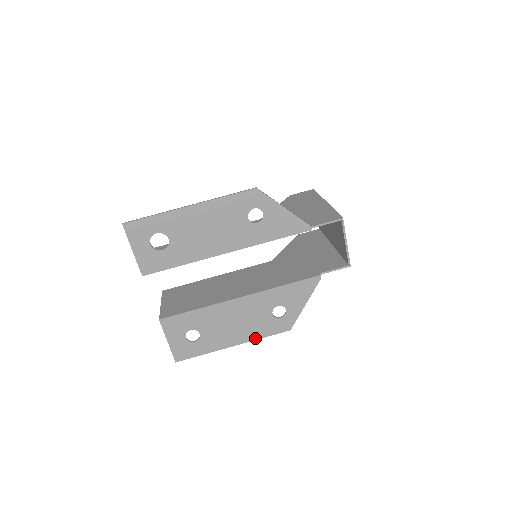
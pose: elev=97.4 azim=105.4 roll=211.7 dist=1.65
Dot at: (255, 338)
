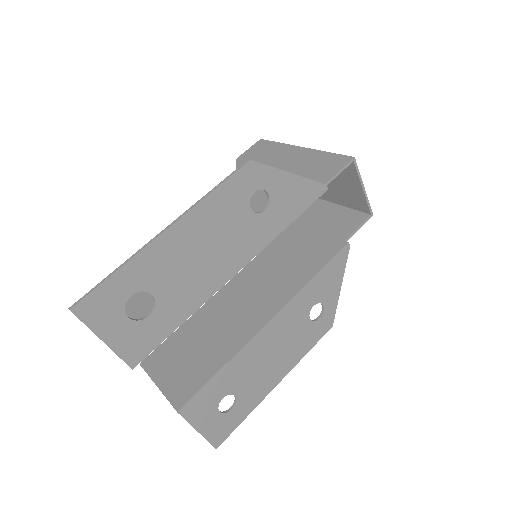
Dot at: (298, 359)
